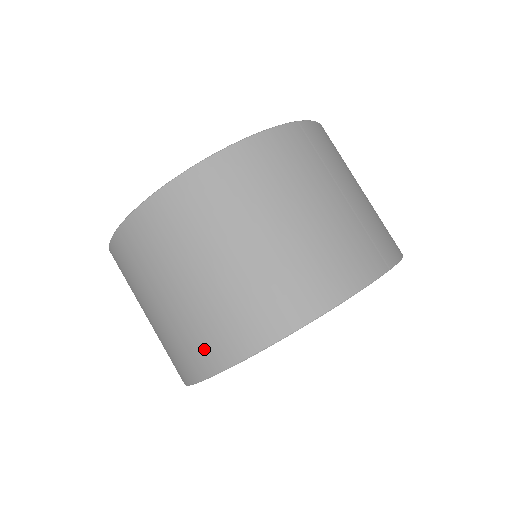
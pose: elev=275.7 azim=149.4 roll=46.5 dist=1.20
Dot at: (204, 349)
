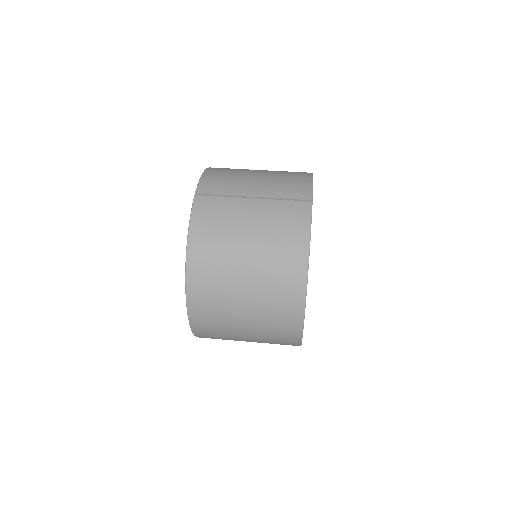
Dot at: (285, 329)
